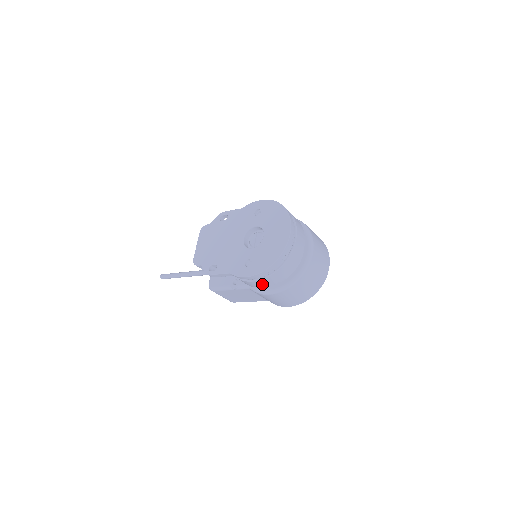
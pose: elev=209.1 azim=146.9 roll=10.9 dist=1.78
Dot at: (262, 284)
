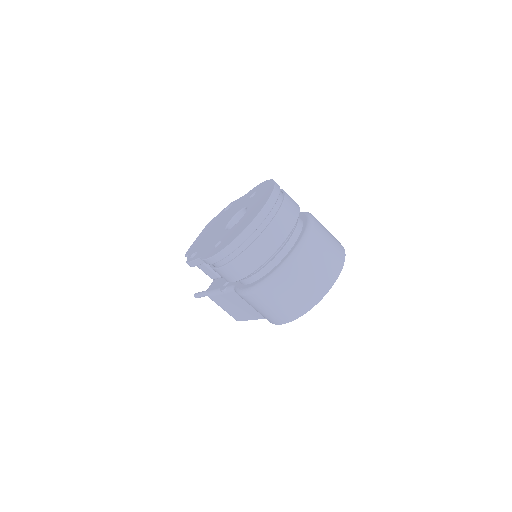
Dot at: (231, 274)
